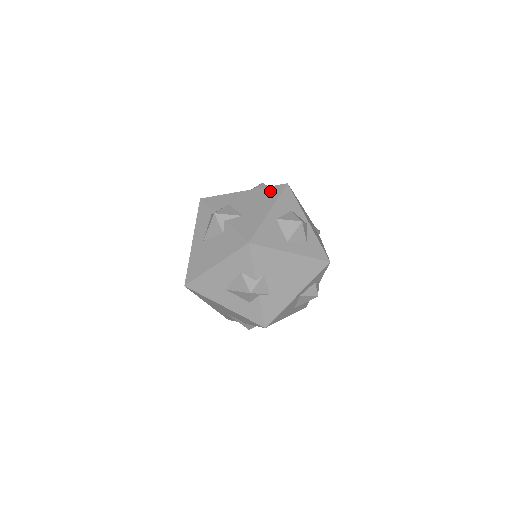
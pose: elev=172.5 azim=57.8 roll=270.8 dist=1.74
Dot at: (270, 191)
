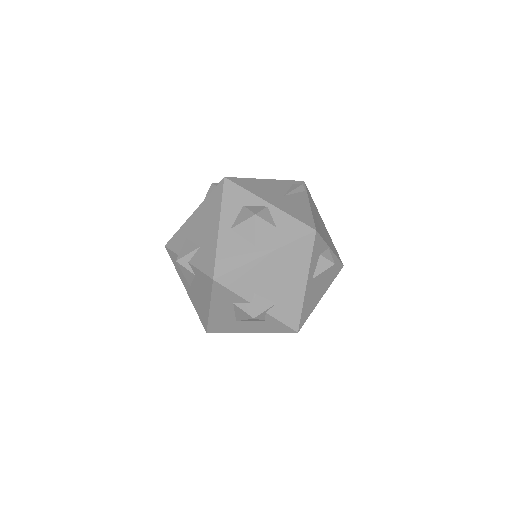
Dot at: (213, 198)
